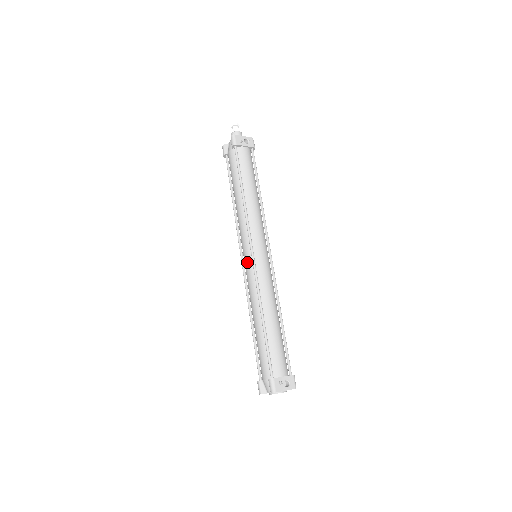
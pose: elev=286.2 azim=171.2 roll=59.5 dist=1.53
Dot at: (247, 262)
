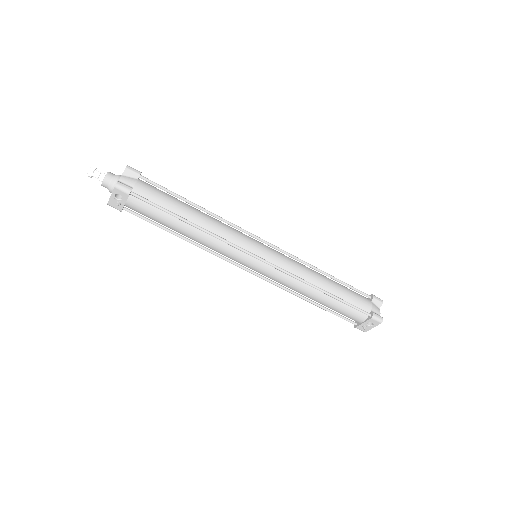
Dot at: occluded
